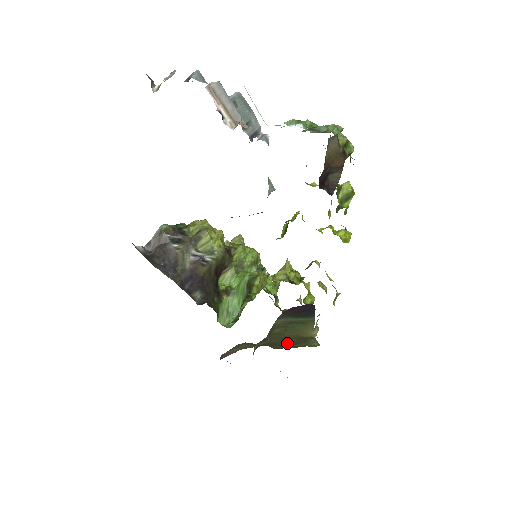
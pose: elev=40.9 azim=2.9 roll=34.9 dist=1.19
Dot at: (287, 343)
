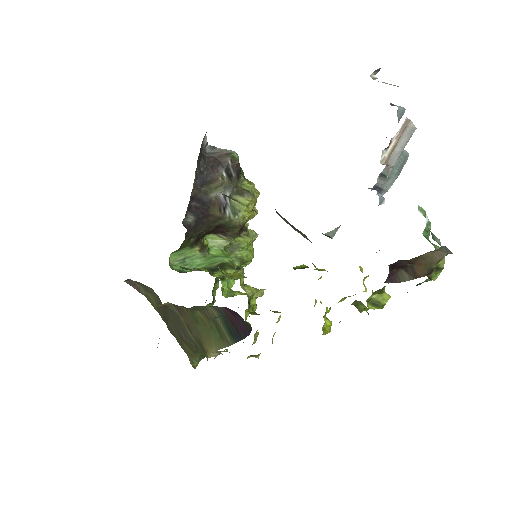
Dot at: (185, 334)
